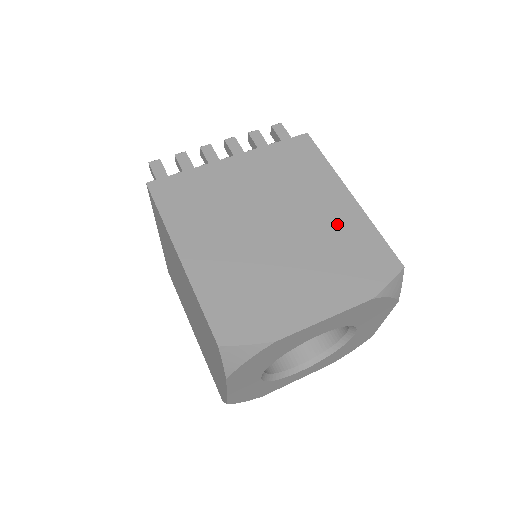
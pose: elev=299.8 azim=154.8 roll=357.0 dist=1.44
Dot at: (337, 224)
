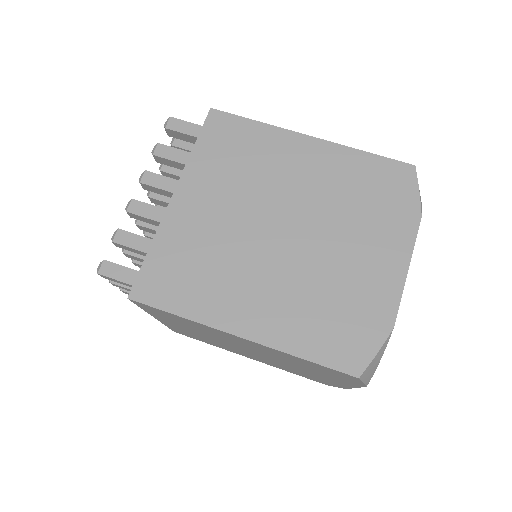
Dot at: (329, 176)
